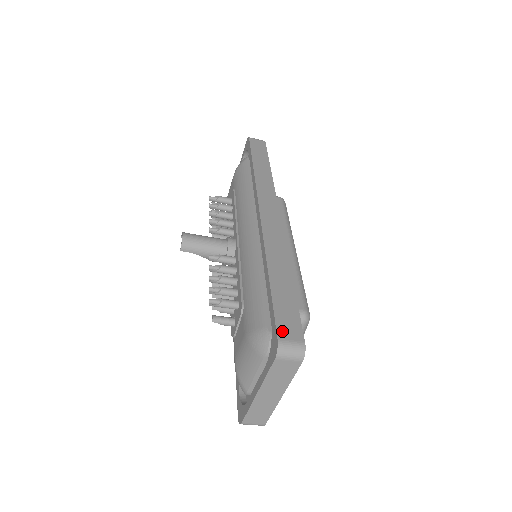
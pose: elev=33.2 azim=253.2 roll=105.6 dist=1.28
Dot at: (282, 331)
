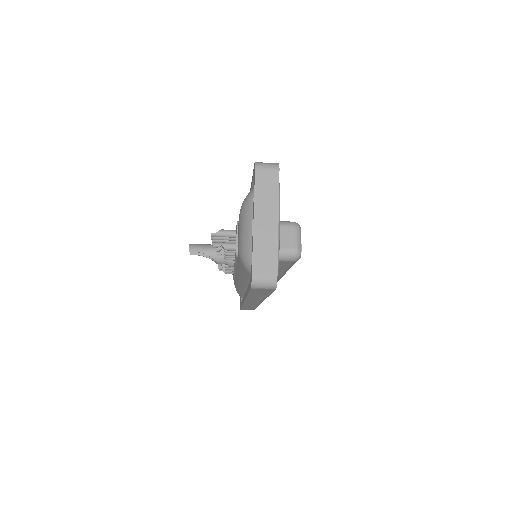
Dot at: occluded
